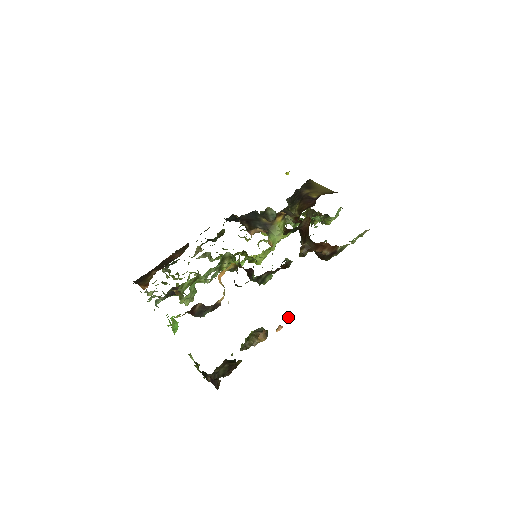
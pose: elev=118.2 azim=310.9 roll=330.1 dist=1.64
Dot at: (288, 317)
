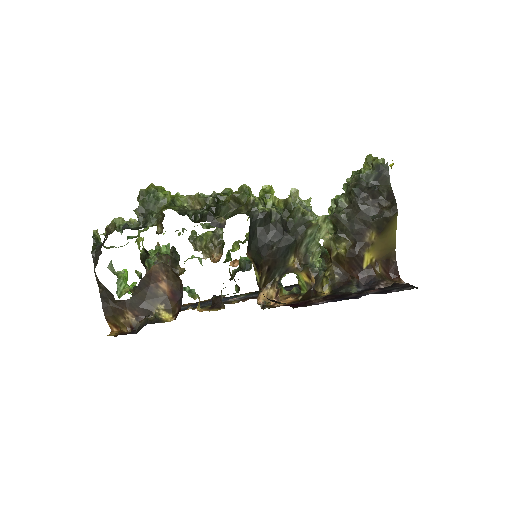
Dot at: occluded
